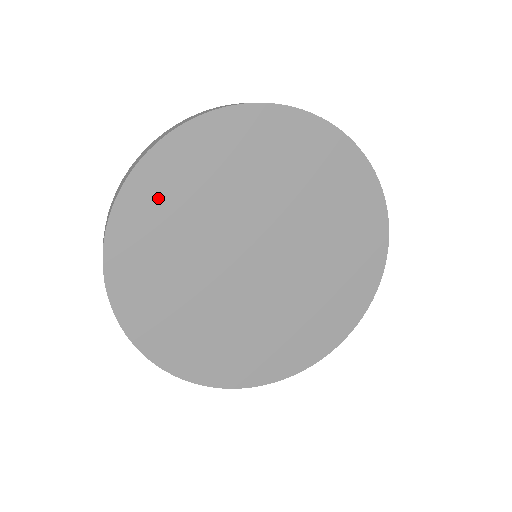
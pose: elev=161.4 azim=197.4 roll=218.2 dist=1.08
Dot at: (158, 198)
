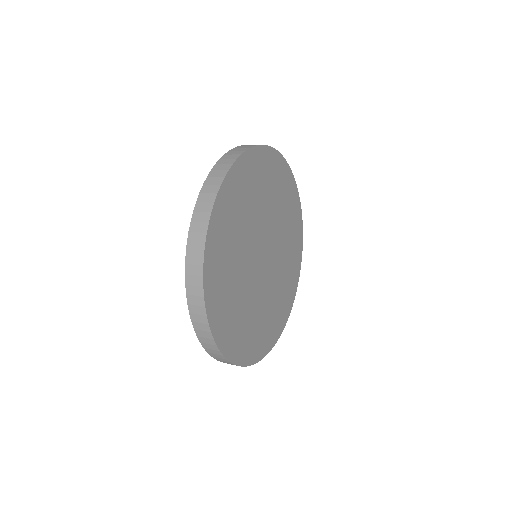
Dot at: (222, 236)
